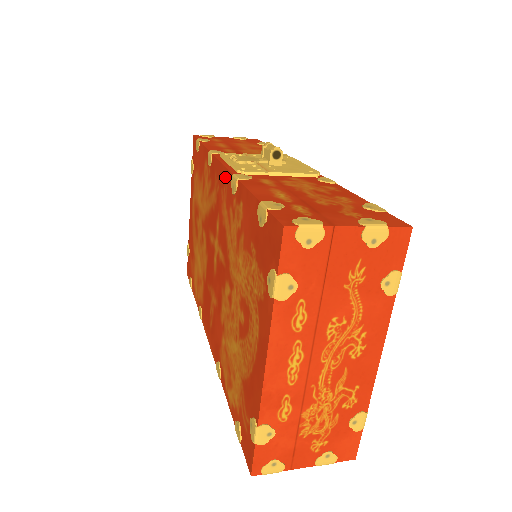
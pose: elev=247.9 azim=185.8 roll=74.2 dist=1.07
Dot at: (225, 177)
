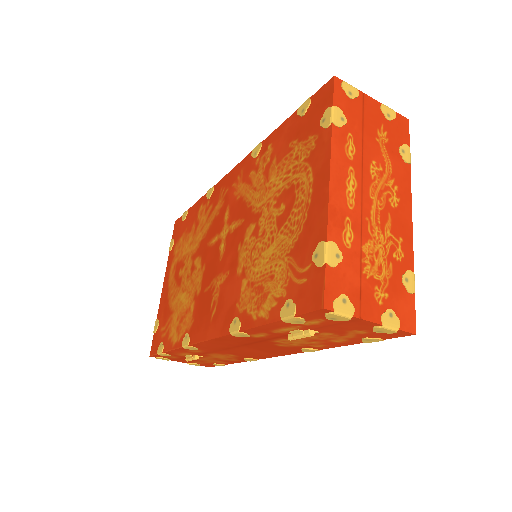
Dot at: (239, 168)
